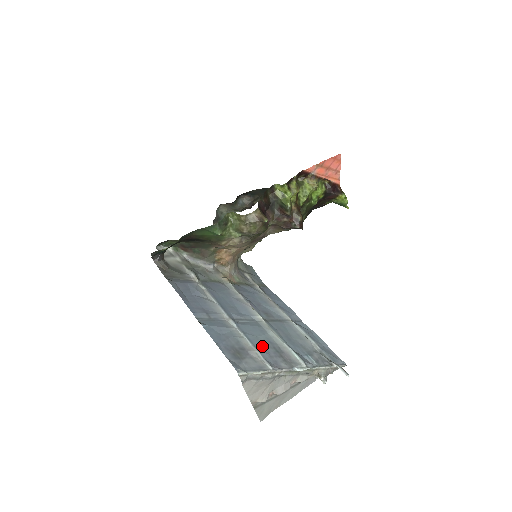
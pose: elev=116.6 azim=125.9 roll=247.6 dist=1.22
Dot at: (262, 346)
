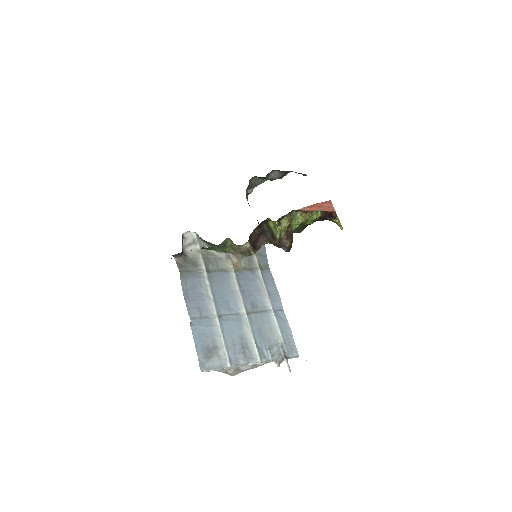
Dot at: (232, 343)
